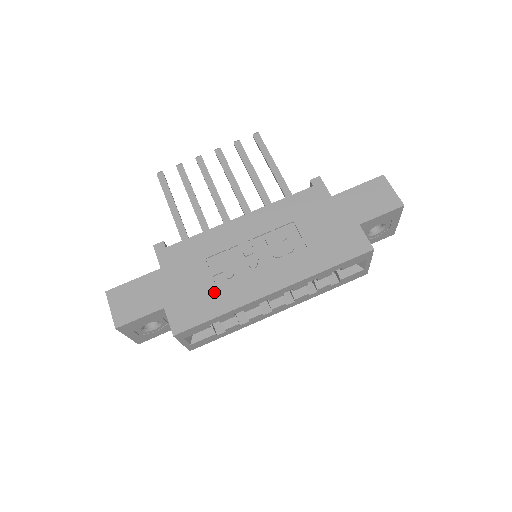
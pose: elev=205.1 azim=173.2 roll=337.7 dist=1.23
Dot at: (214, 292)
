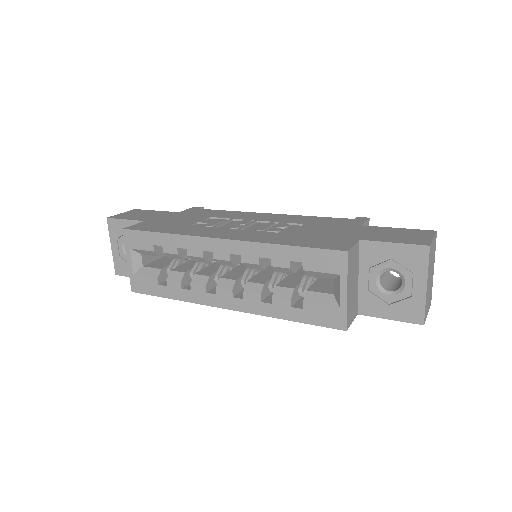
Dot at: (184, 226)
